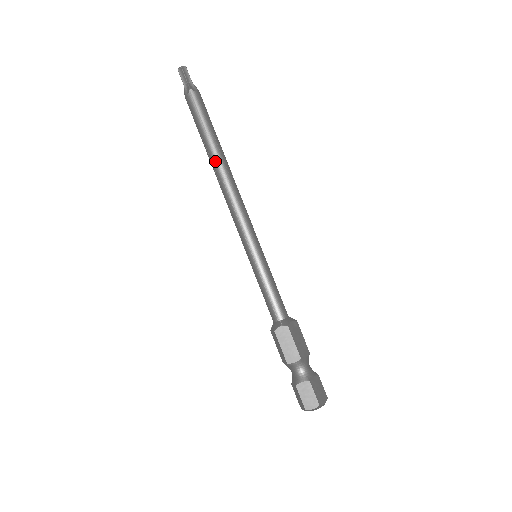
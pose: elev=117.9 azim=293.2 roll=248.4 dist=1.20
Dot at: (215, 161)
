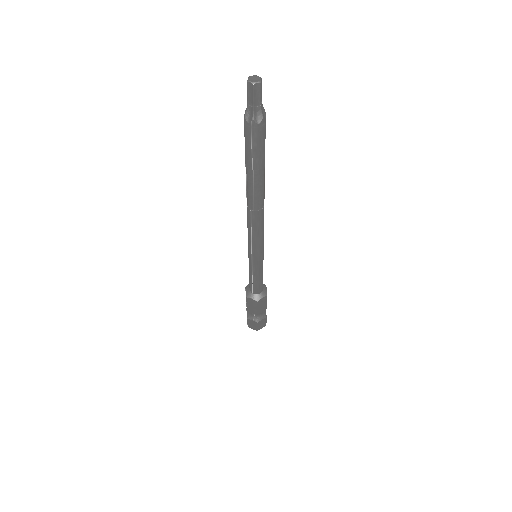
Dot at: (250, 194)
